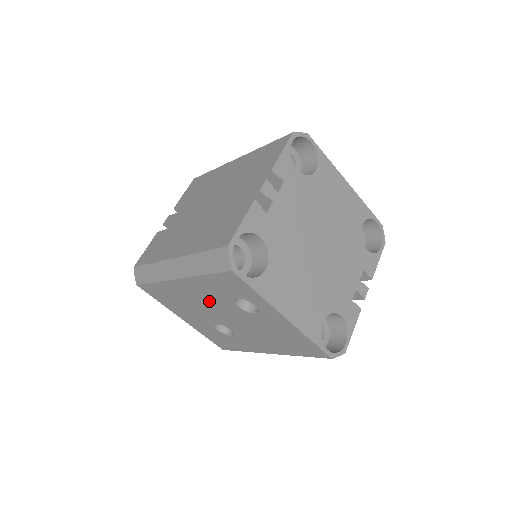
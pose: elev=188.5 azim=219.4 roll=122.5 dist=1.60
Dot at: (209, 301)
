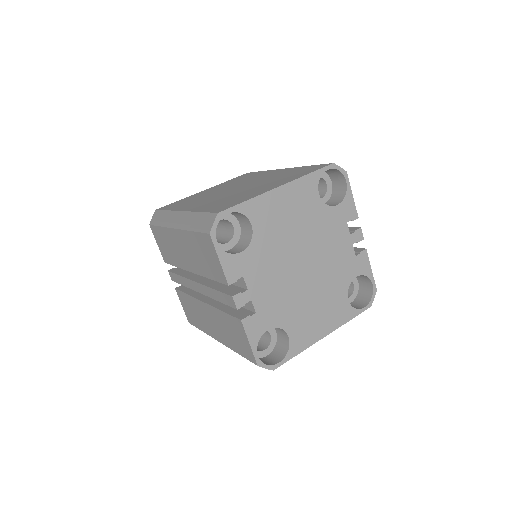
Dot at: occluded
